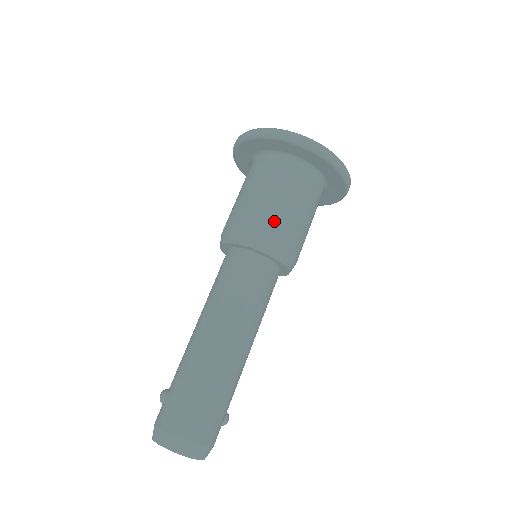
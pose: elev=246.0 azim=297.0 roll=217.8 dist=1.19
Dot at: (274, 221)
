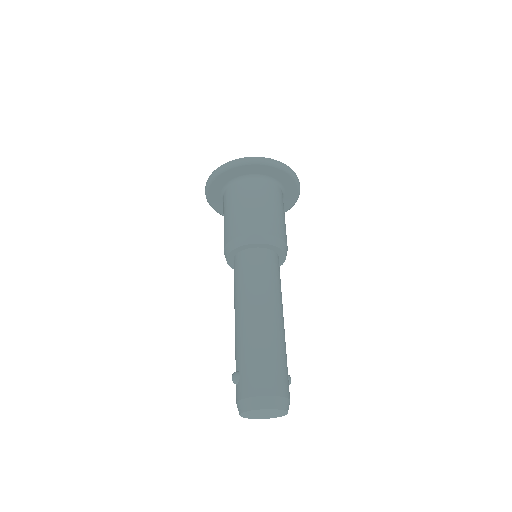
Dot at: (262, 220)
